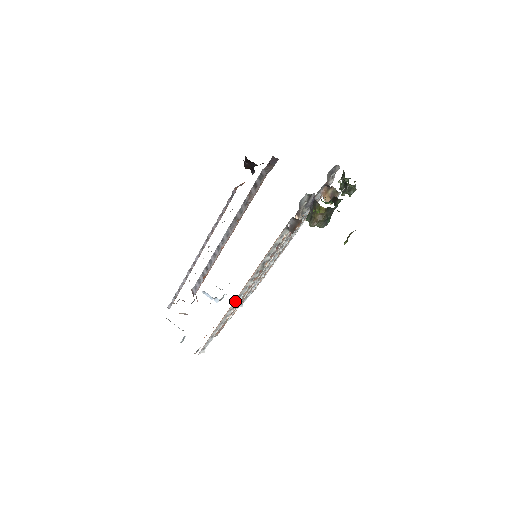
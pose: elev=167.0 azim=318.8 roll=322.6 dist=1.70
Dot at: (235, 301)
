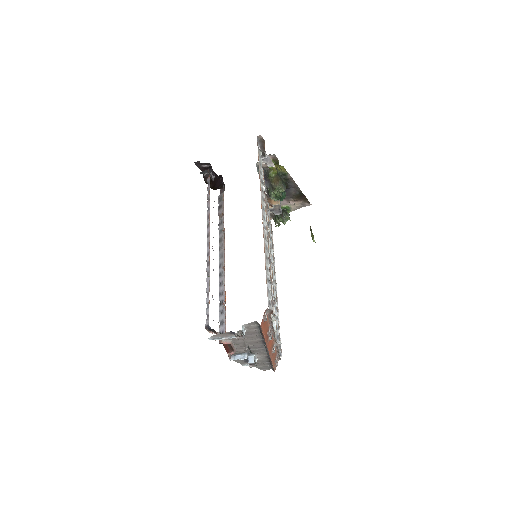
Dot at: (263, 225)
